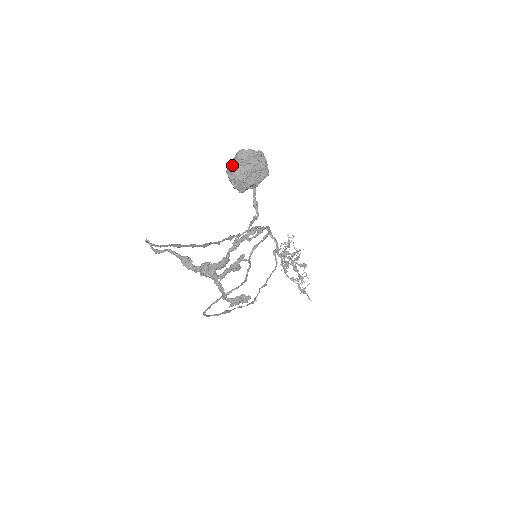
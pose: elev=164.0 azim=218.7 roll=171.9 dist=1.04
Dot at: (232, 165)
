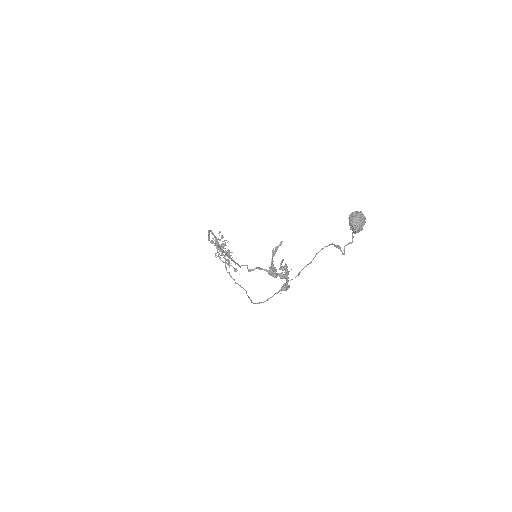
Dot at: (357, 222)
